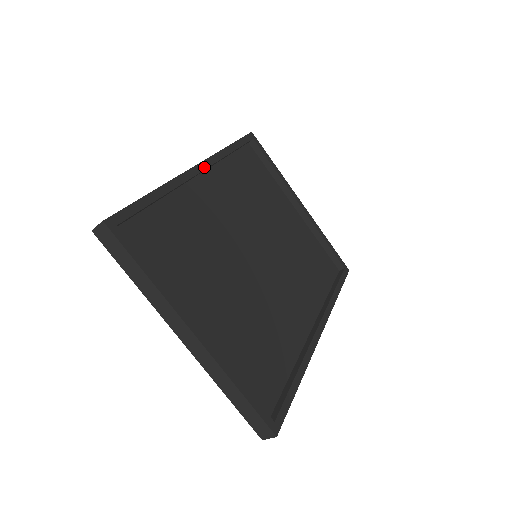
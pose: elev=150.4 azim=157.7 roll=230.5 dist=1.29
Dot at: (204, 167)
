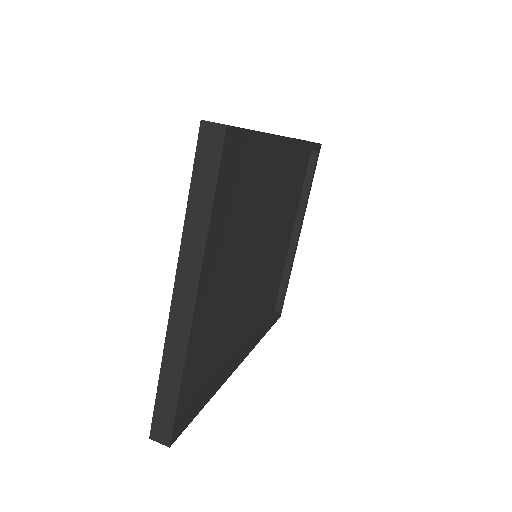
Dot at: (291, 145)
